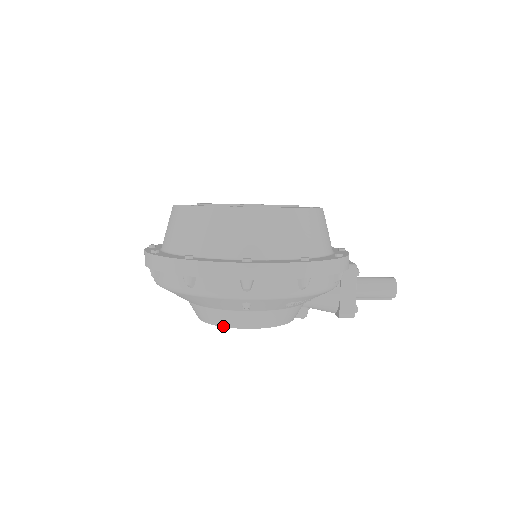
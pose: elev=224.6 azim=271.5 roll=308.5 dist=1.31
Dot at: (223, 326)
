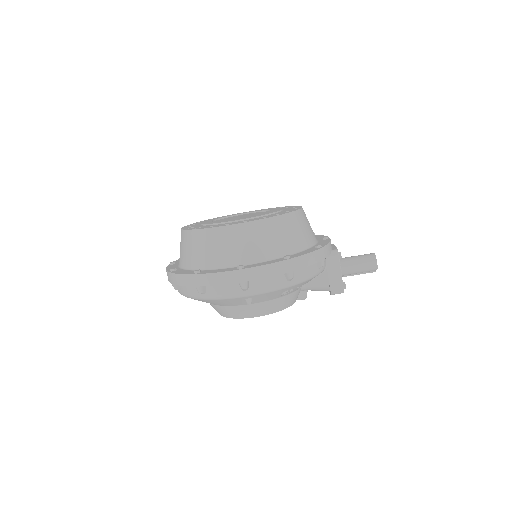
Dot at: (237, 318)
